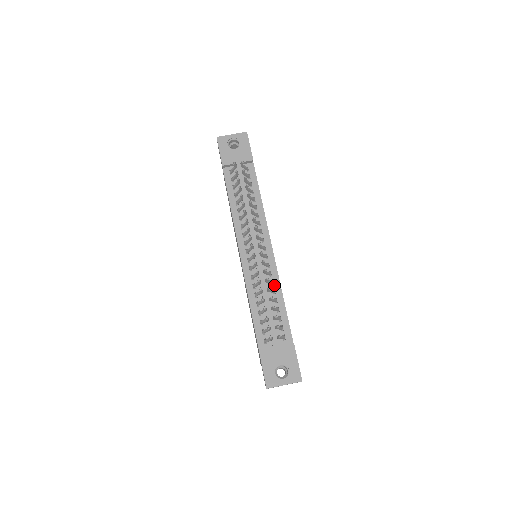
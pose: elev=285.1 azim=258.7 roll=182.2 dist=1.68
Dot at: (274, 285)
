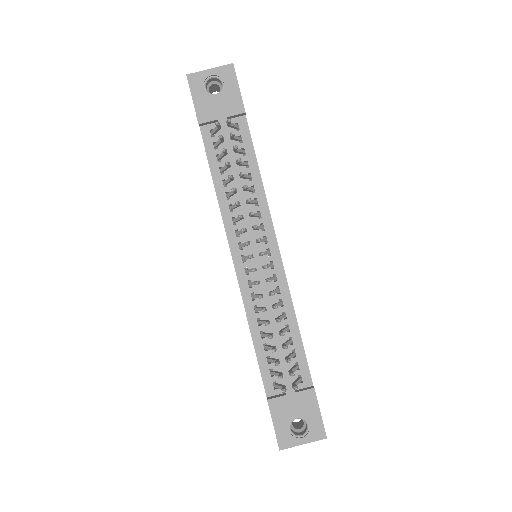
Dot at: (284, 306)
